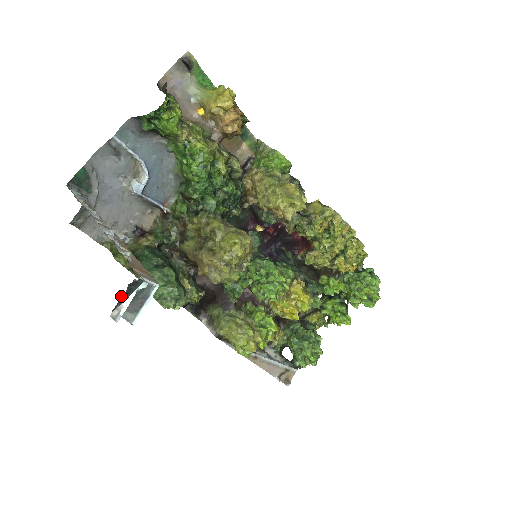
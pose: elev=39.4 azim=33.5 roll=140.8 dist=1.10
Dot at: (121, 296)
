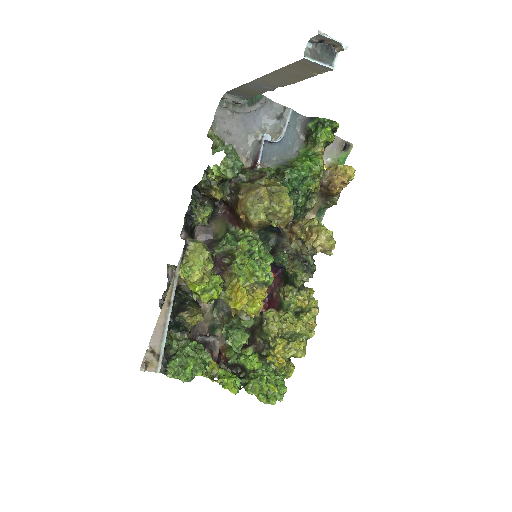
Dot at: (322, 43)
